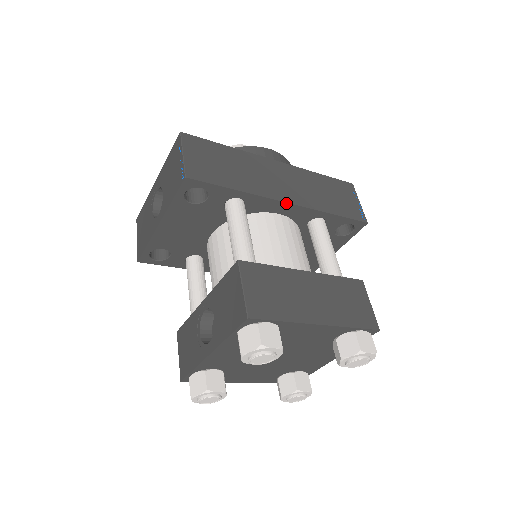
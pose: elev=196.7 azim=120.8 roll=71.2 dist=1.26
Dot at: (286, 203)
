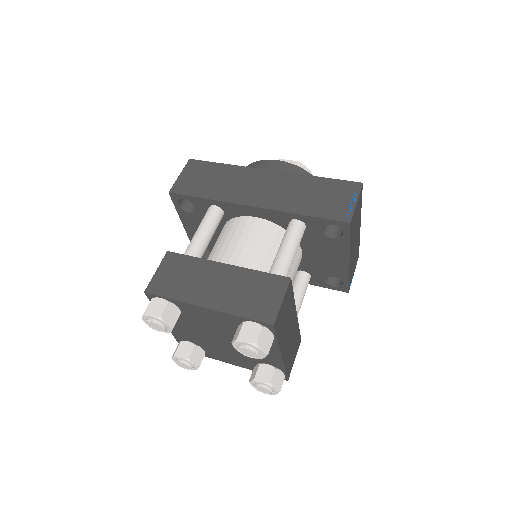
Dot at: (252, 207)
